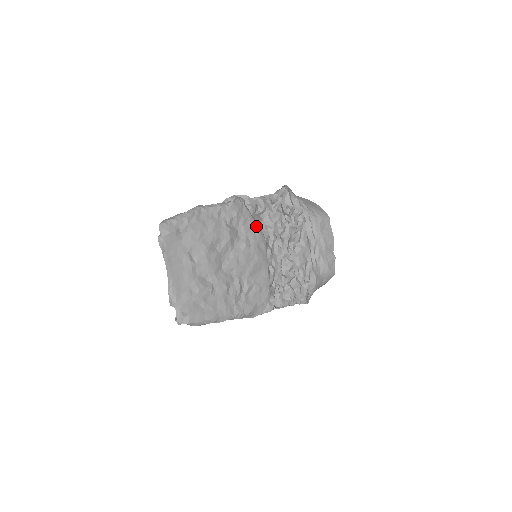
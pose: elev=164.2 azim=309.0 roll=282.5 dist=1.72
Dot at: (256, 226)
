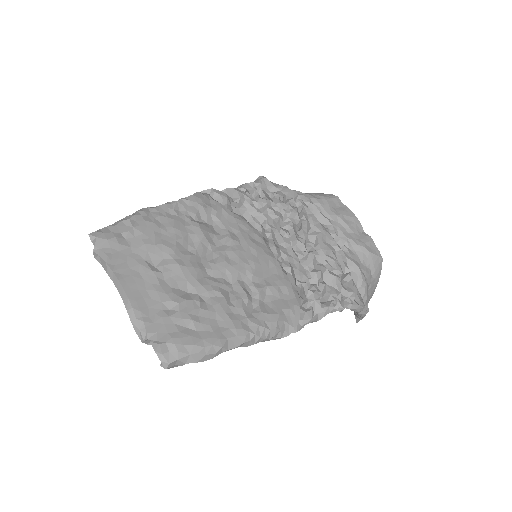
Dot at: (238, 218)
